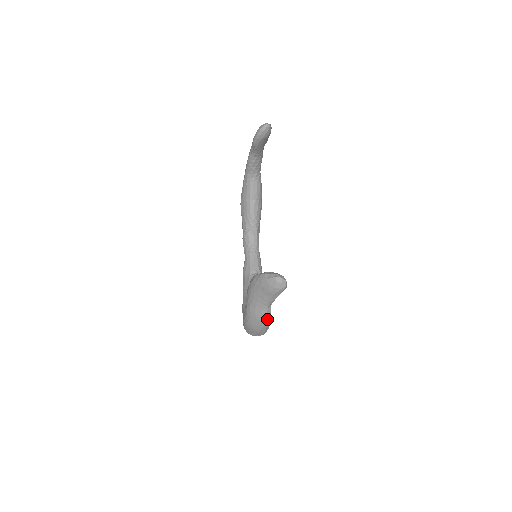
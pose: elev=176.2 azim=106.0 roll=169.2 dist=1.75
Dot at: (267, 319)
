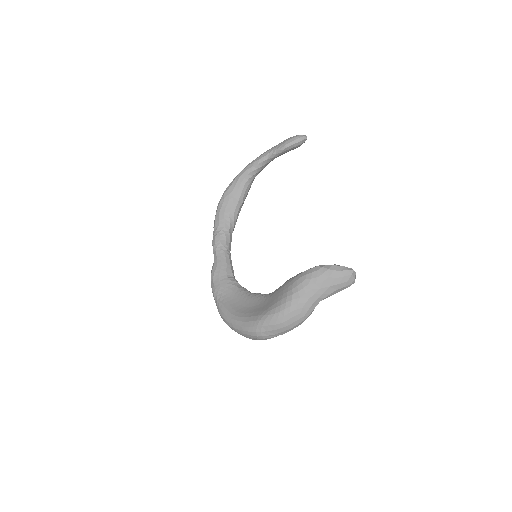
Dot at: (308, 316)
